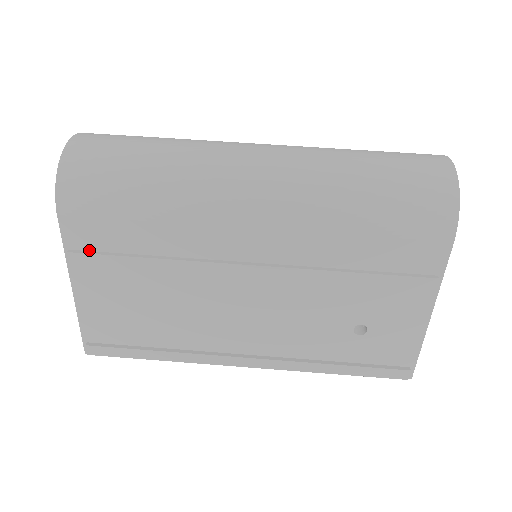
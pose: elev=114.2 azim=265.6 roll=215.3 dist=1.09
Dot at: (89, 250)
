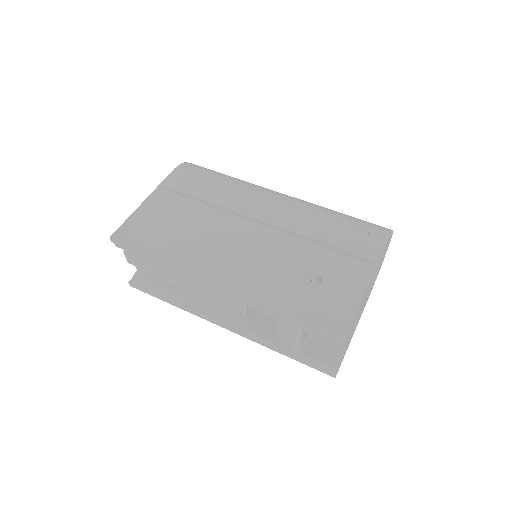
Dot at: (176, 185)
